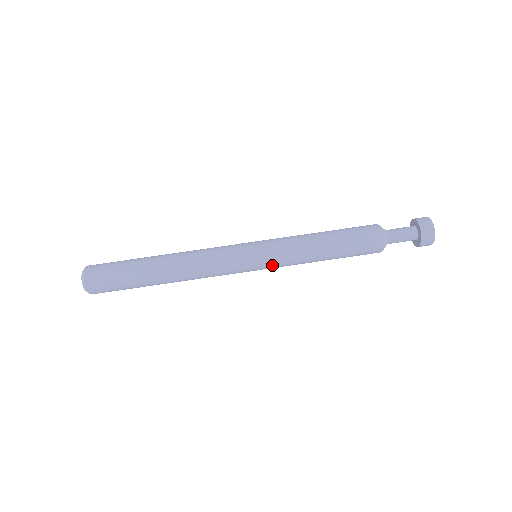
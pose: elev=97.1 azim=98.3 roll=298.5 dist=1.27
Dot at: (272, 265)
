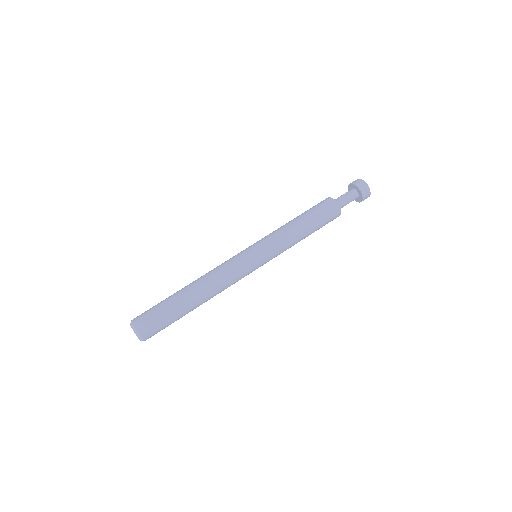
Dot at: (272, 258)
